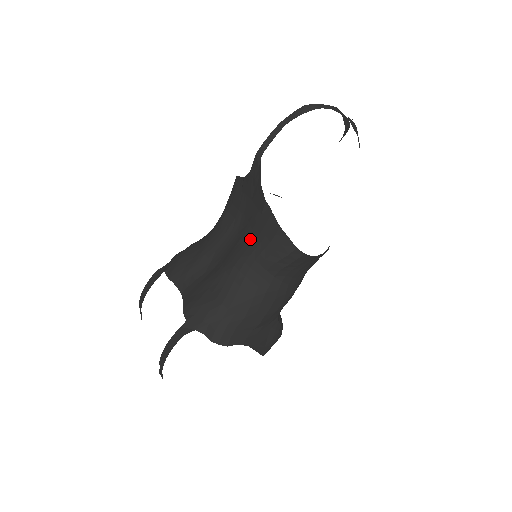
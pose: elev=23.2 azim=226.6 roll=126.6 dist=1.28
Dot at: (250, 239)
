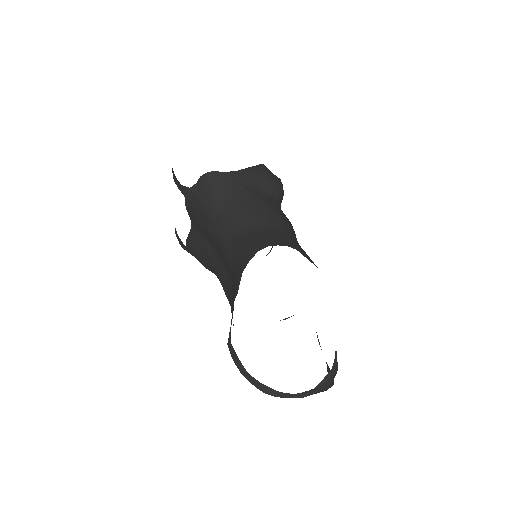
Dot at: (228, 295)
